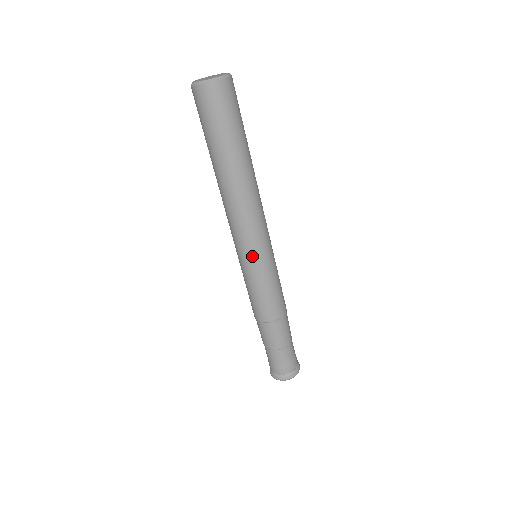
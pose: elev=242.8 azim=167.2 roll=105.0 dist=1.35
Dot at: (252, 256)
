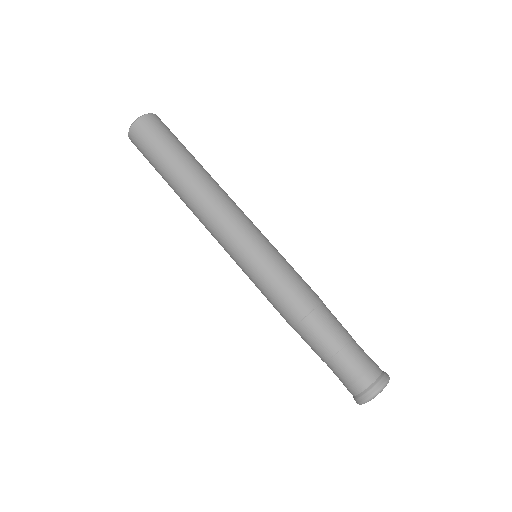
Dot at: (239, 252)
